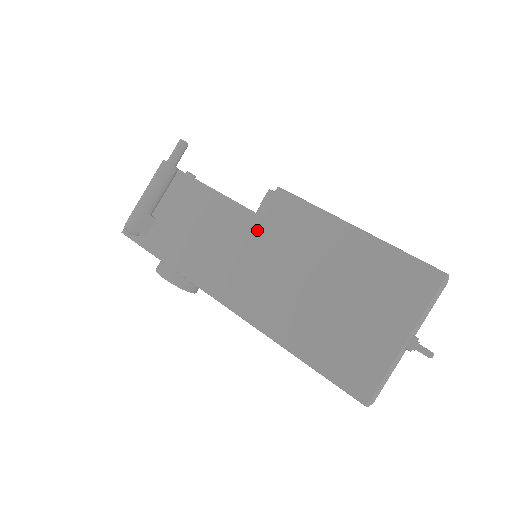
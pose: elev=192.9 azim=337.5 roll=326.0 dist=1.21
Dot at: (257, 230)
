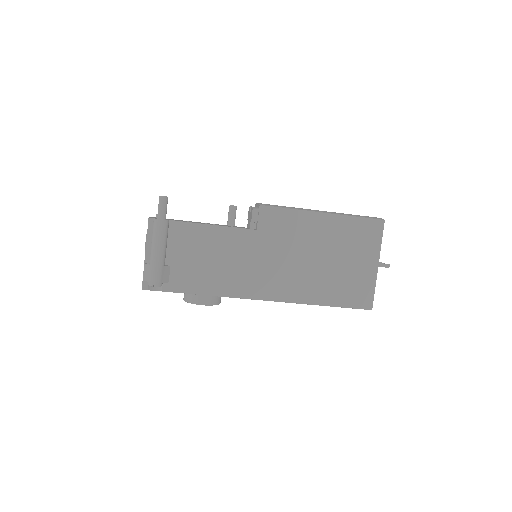
Dot at: (260, 241)
